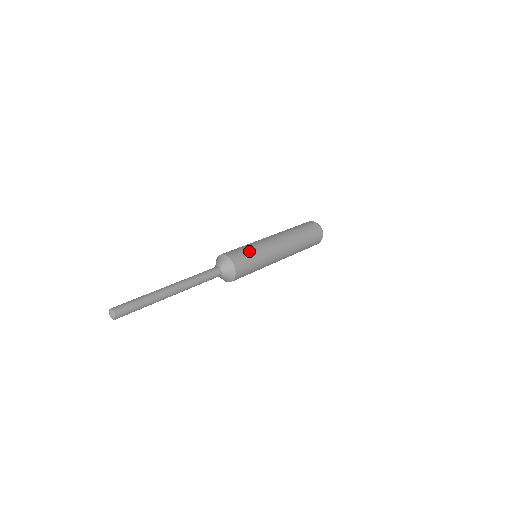
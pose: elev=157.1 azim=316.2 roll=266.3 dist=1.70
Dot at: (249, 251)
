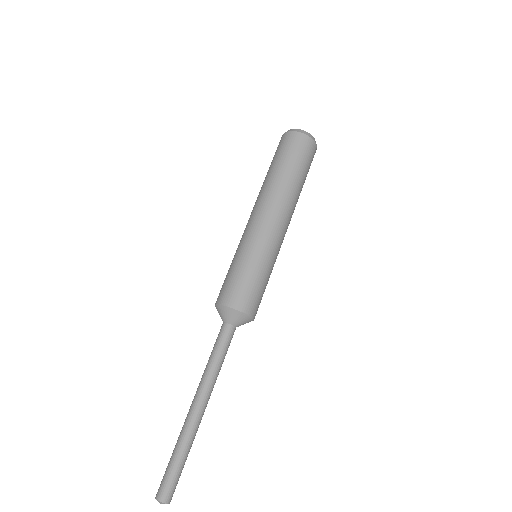
Dot at: (237, 270)
